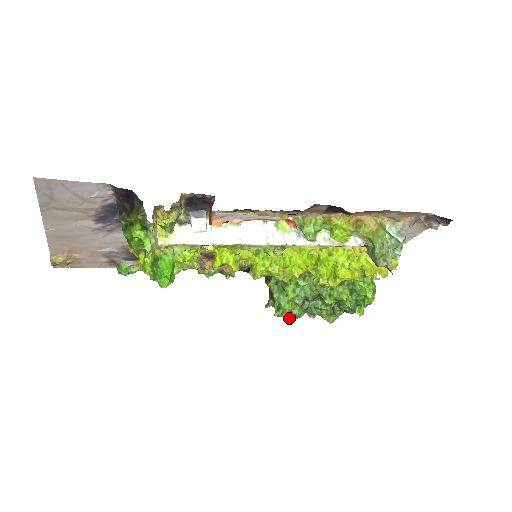
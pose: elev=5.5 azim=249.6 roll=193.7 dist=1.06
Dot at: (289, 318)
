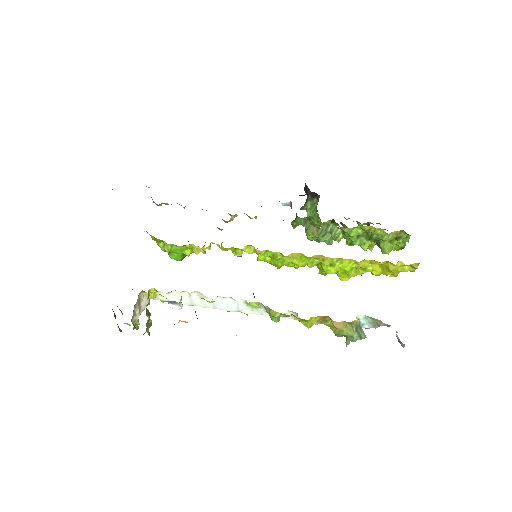
Dot at: (318, 227)
